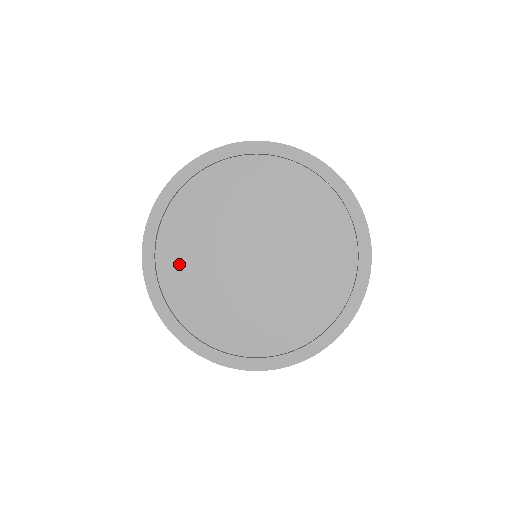
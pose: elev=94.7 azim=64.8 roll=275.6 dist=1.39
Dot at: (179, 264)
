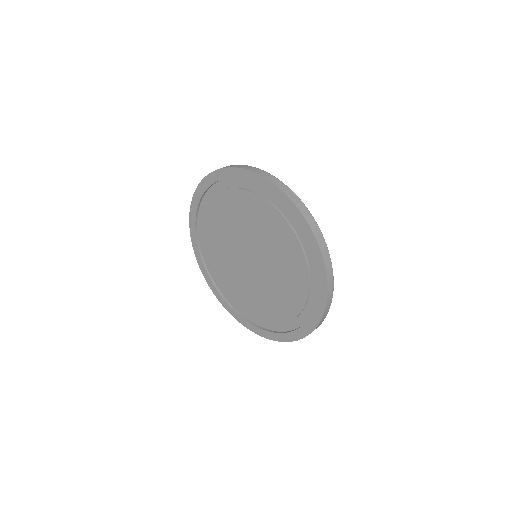
Dot at: (209, 222)
